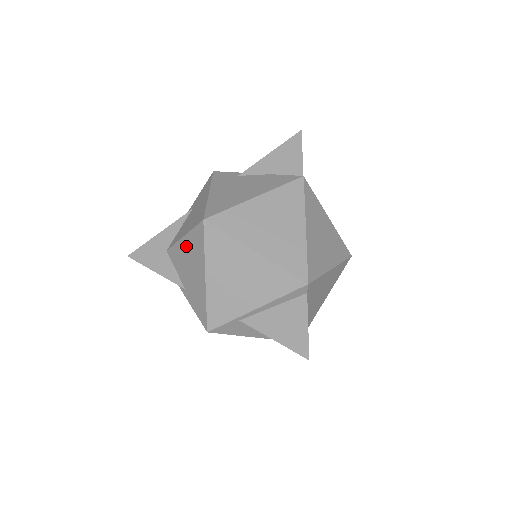
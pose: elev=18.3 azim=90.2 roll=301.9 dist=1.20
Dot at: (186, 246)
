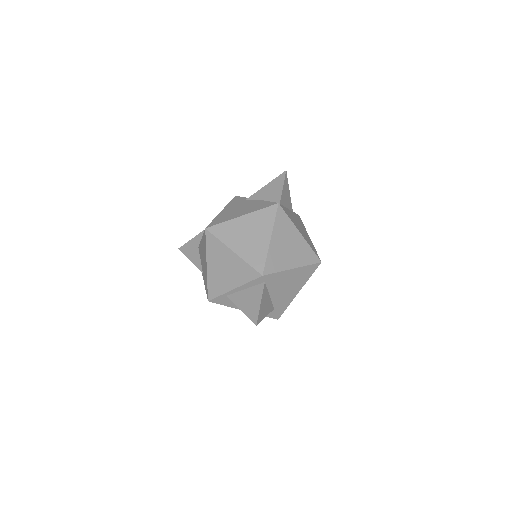
Dot at: (202, 245)
